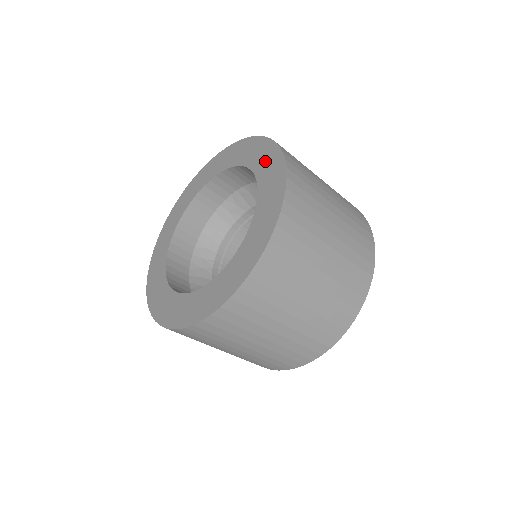
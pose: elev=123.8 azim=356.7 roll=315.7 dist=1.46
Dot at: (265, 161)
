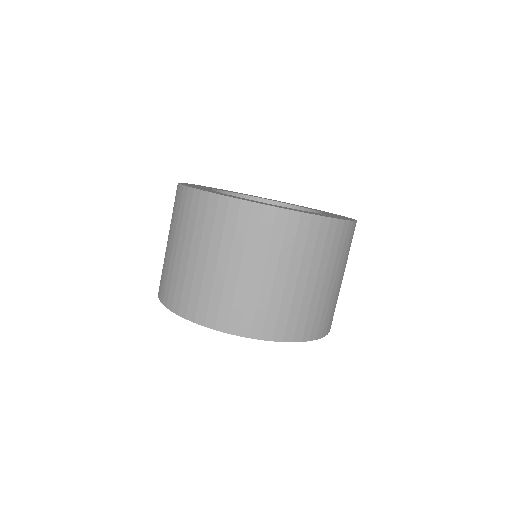
Dot at: occluded
